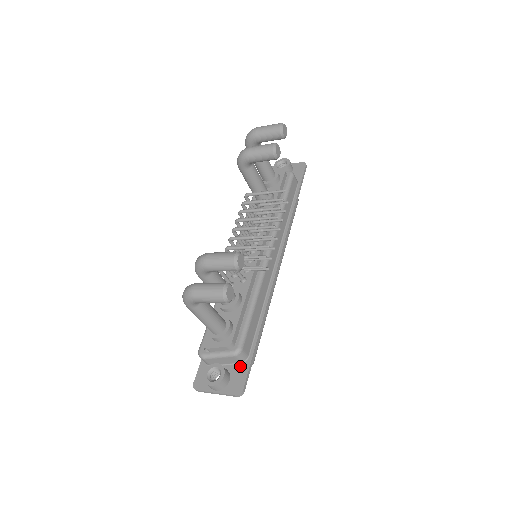
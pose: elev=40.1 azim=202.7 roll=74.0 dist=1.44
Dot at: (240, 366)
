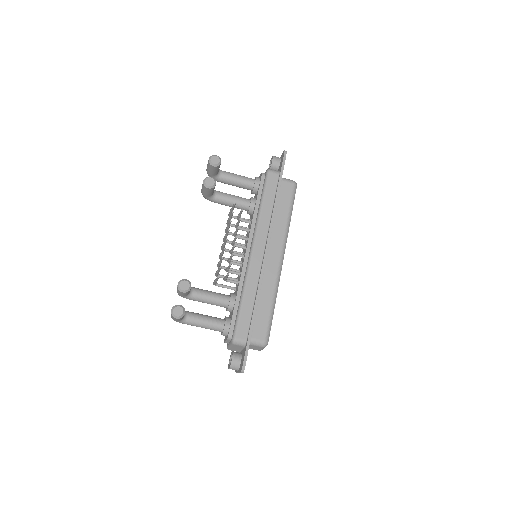
Dot at: (244, 349)
